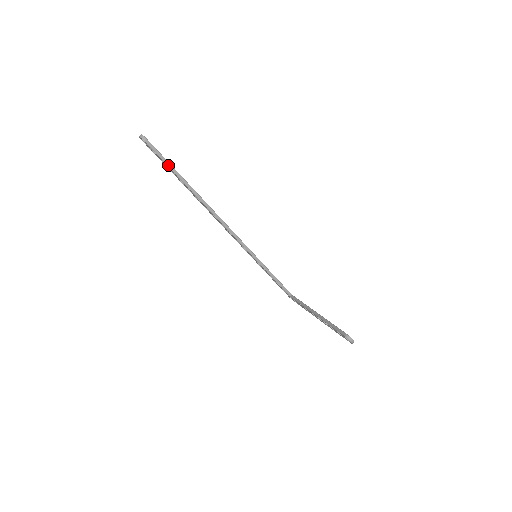
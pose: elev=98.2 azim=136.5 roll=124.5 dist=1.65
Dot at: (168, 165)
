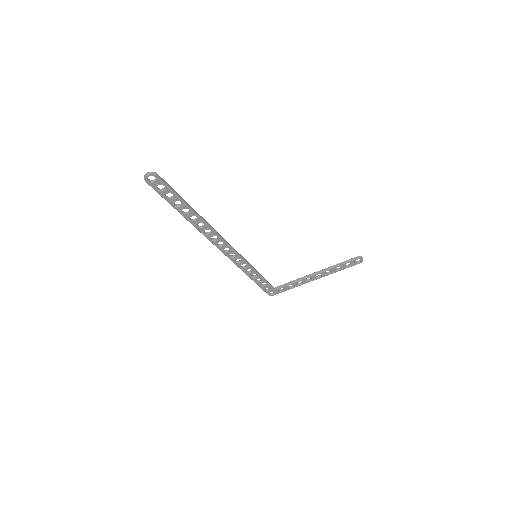
Dot at: (178, 195)
